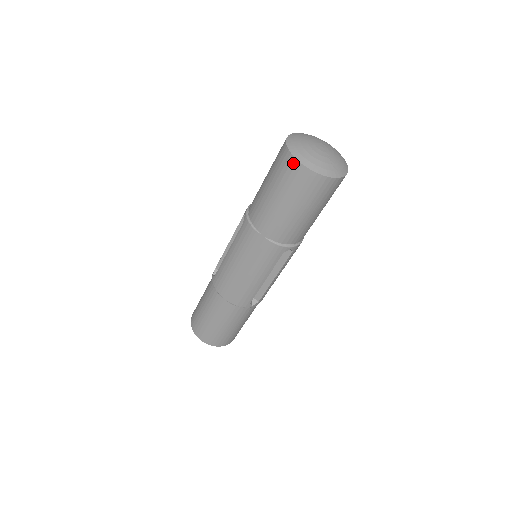
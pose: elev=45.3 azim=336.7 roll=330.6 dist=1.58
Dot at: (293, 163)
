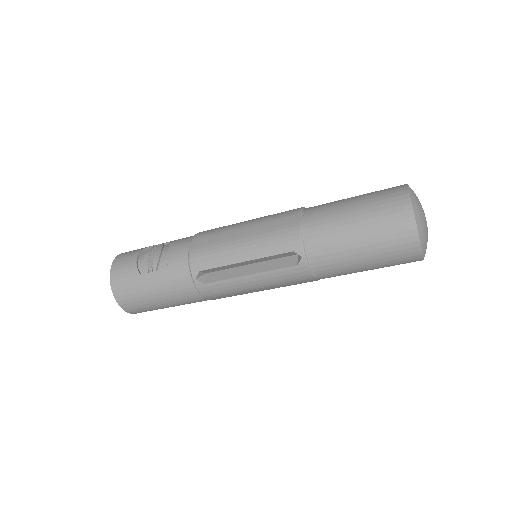
Dot at: (416, 257)
